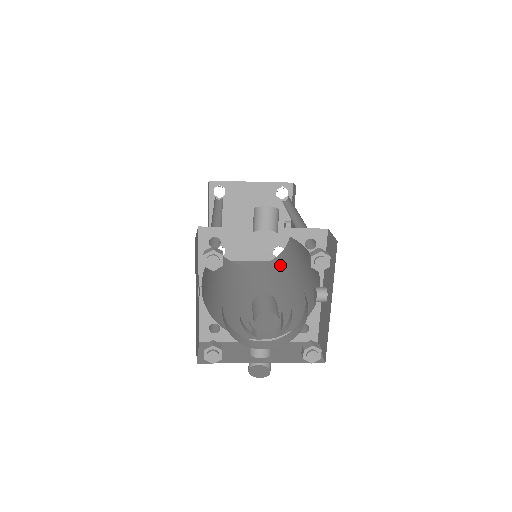
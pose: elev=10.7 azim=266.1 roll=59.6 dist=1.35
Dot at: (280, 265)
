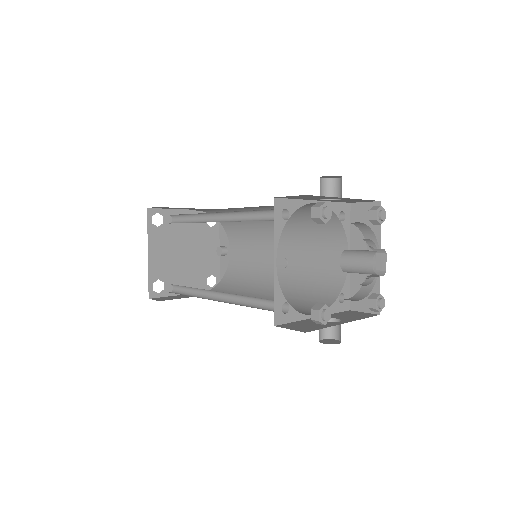
Dot at: (238, 282)
